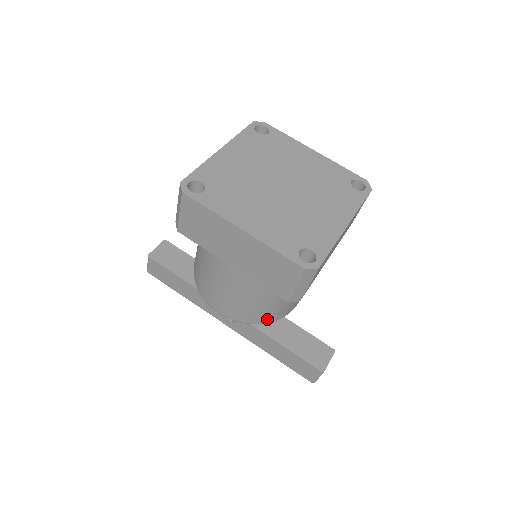
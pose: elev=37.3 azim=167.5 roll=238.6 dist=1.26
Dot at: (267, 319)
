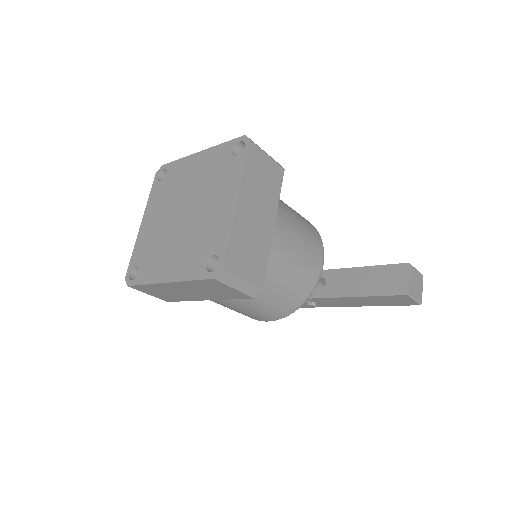
Dot at: (299, 300)
